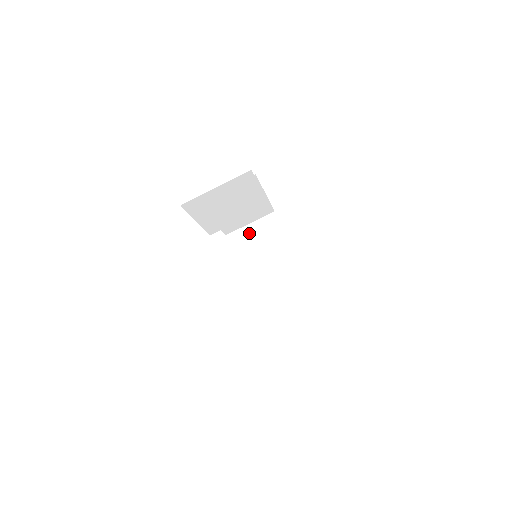
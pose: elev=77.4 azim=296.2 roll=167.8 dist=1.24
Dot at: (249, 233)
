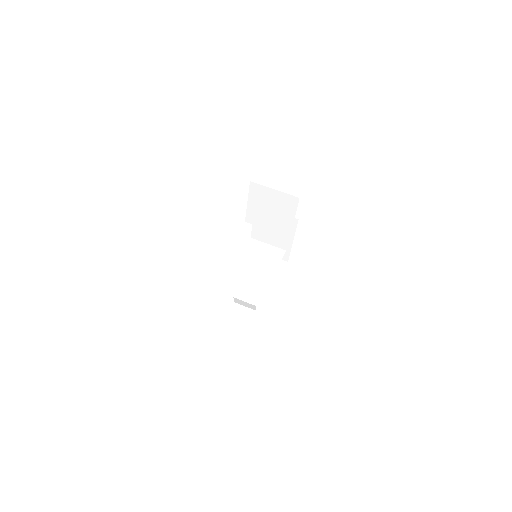
Dot at: (265, 243)
